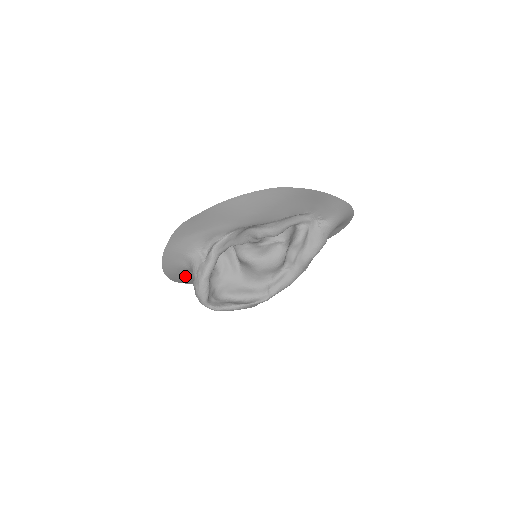
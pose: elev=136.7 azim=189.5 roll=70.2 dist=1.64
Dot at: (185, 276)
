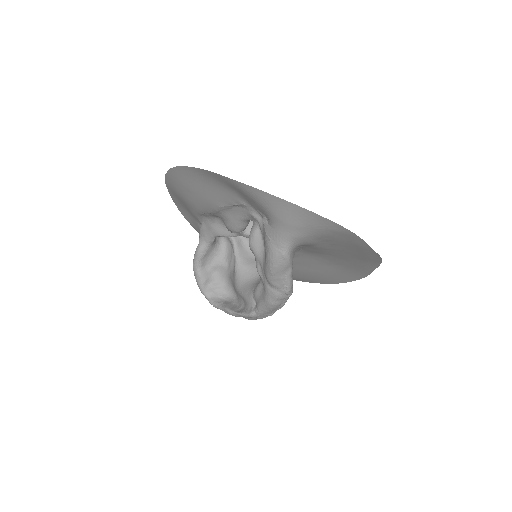
Dot at: occluded
